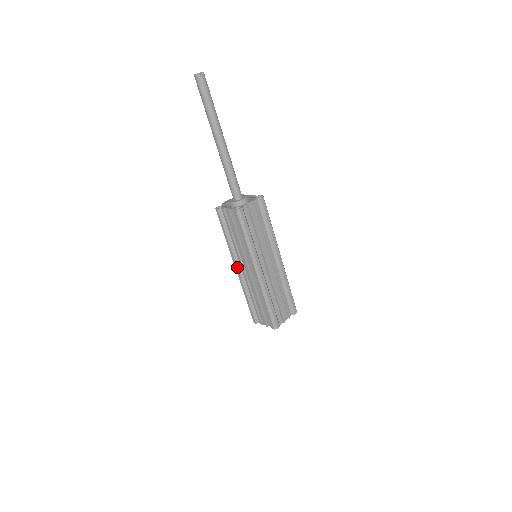
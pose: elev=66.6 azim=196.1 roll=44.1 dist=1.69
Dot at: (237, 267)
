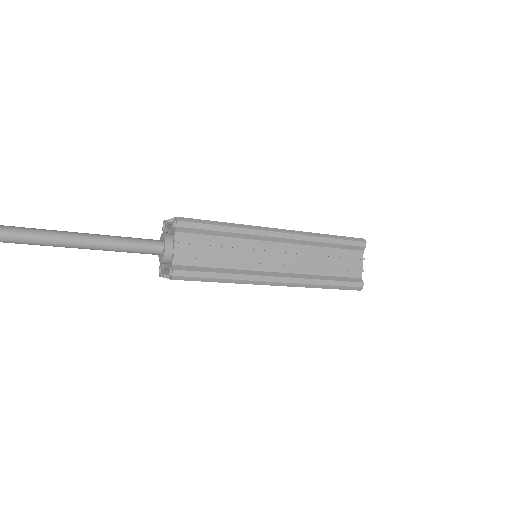
Dot at: occluded
